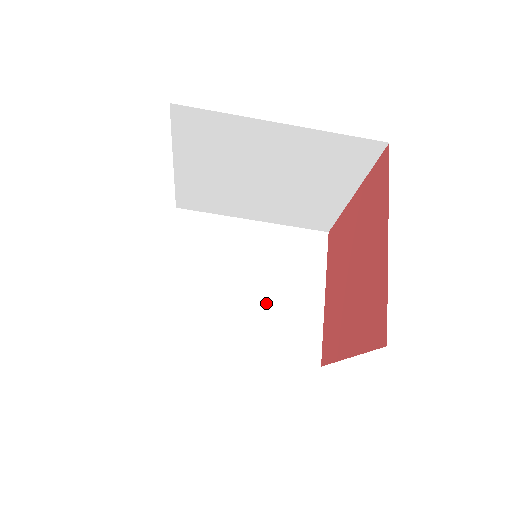
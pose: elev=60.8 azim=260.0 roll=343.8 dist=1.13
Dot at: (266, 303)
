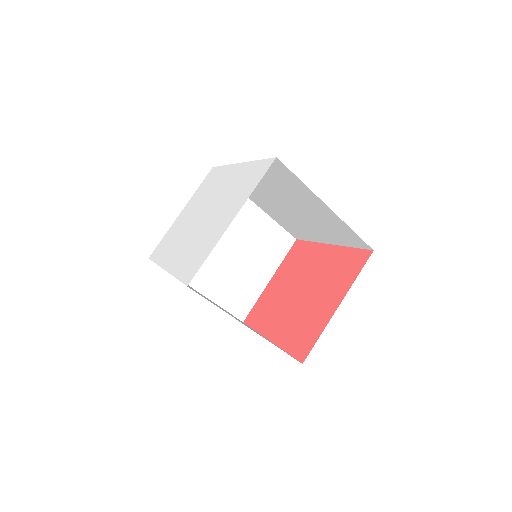
Dot at: (234, 267)
